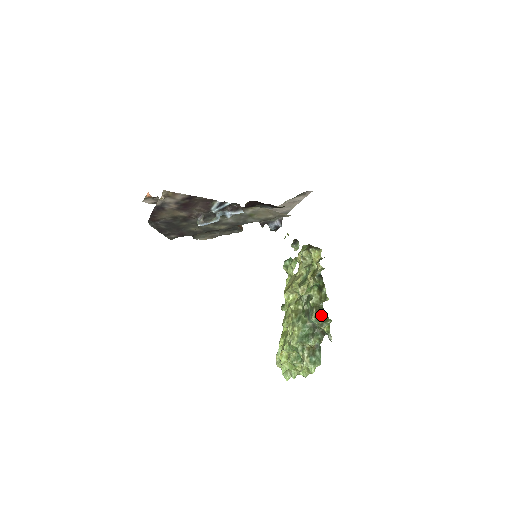
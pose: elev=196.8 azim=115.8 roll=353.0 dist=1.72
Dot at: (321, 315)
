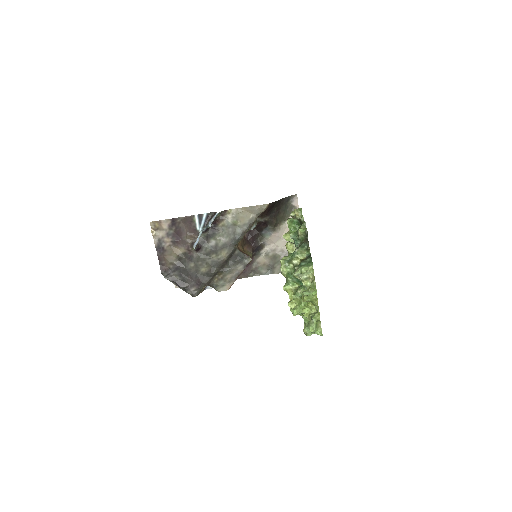
Dot at: occluded
